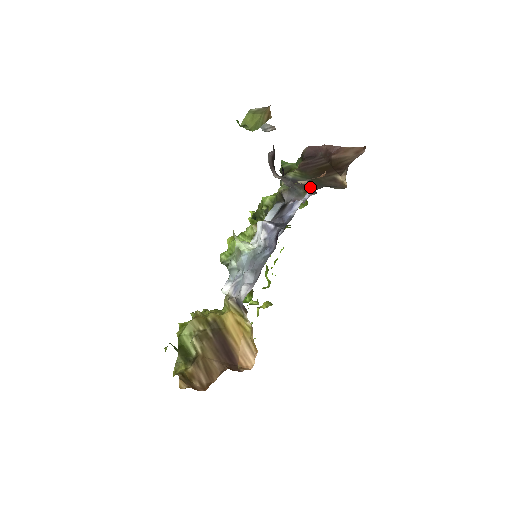
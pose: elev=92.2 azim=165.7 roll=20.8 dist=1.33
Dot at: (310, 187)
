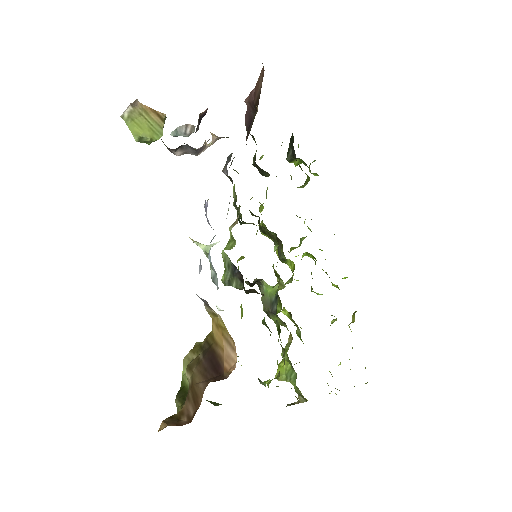
Dot at: occluded
